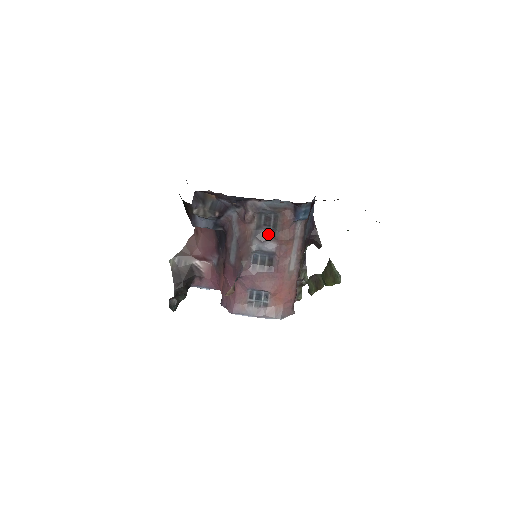
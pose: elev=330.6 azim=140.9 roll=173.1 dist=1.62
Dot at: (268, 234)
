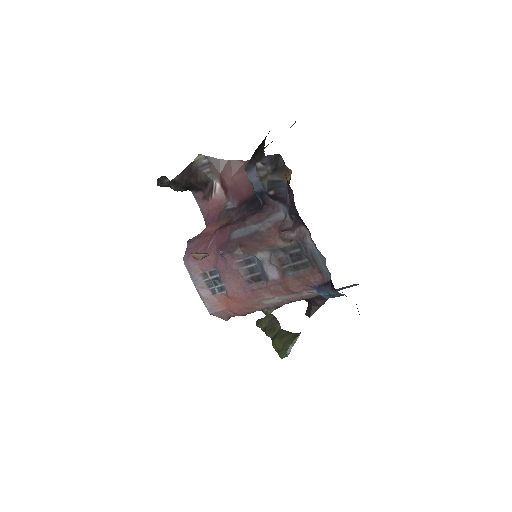
Dot at: (283, 264)
